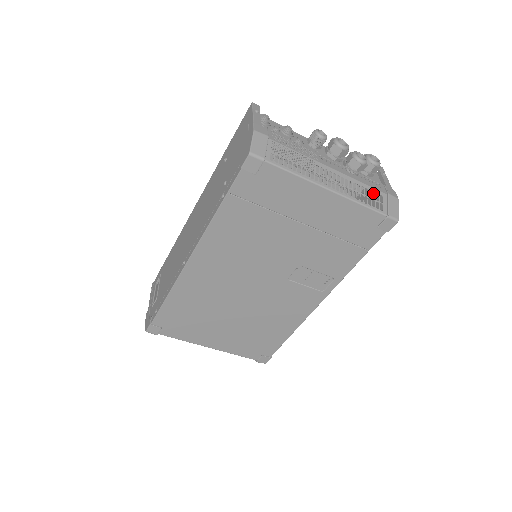
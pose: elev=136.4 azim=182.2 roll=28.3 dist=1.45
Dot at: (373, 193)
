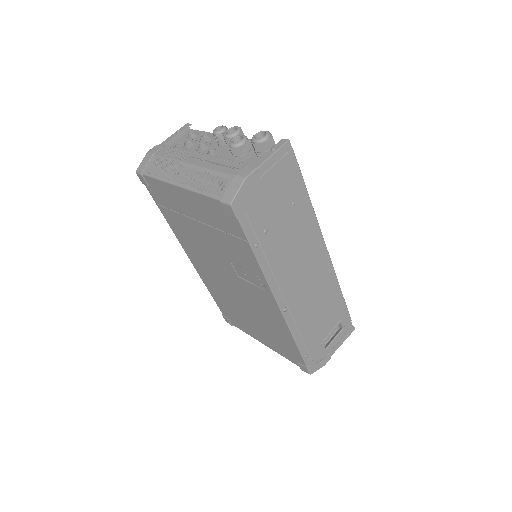
Dot at: (281, 173)
